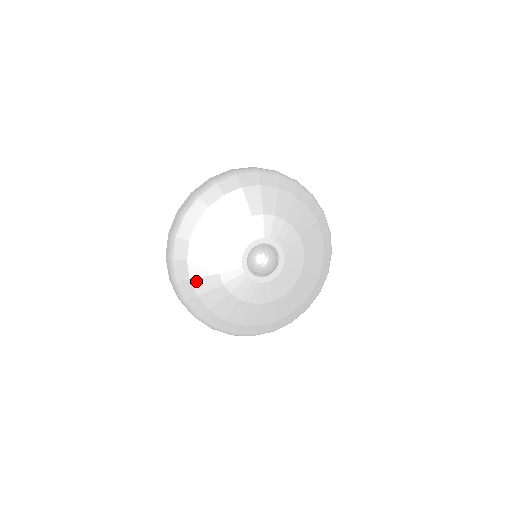
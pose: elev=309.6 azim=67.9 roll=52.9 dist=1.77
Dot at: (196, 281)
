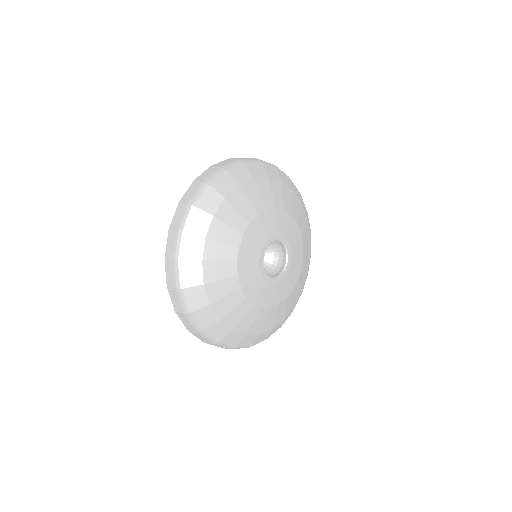
Dot at: (211, 286)
